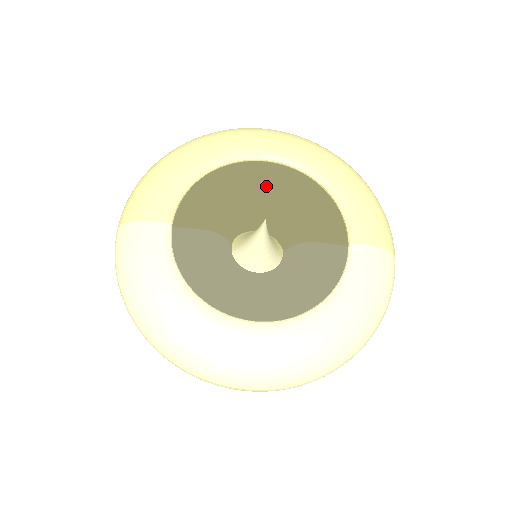
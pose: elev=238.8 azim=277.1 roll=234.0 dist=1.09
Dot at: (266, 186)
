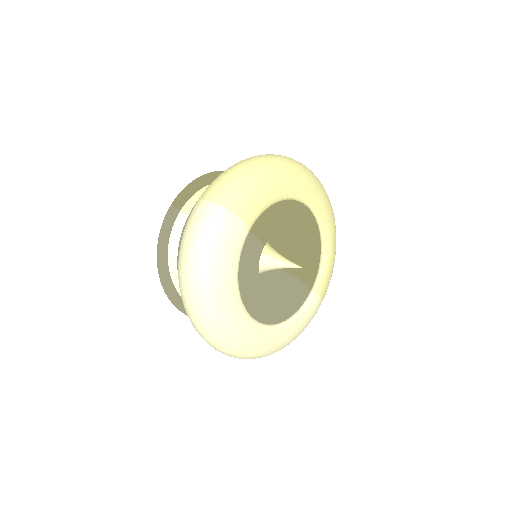
Dot at: (301, 228)
